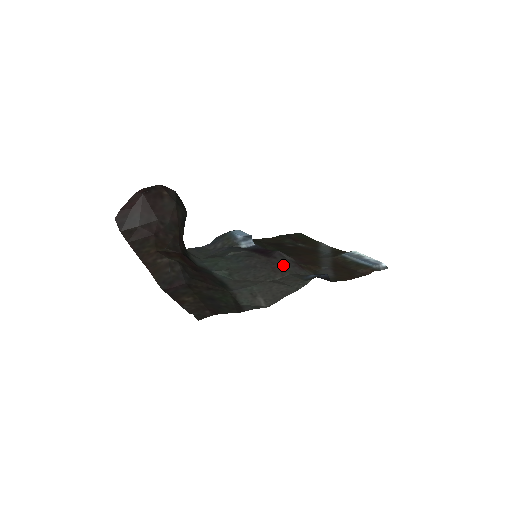
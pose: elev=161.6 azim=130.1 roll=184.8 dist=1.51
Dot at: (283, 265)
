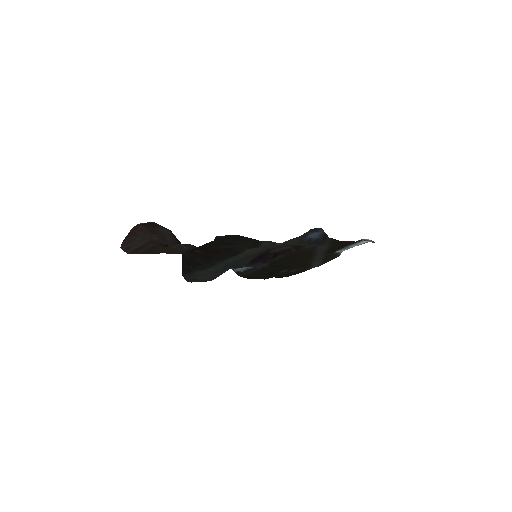
Dot at: (282, 246)
